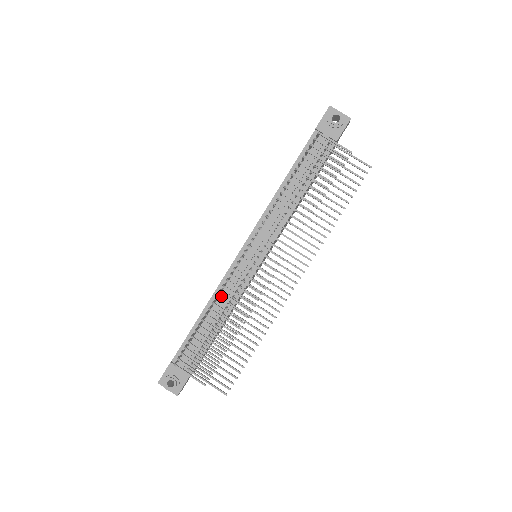
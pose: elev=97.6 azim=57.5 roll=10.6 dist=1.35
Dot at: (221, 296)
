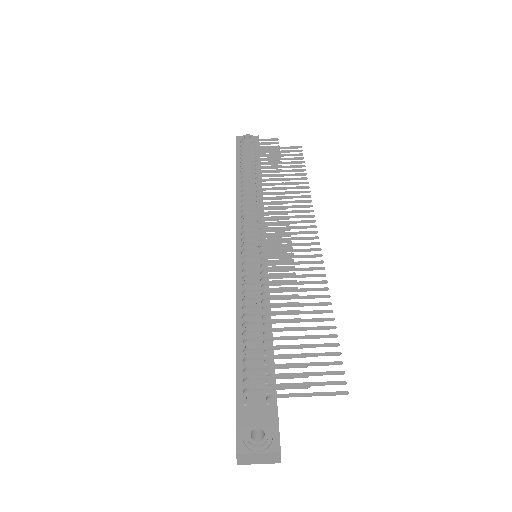
Dot at: occluded
